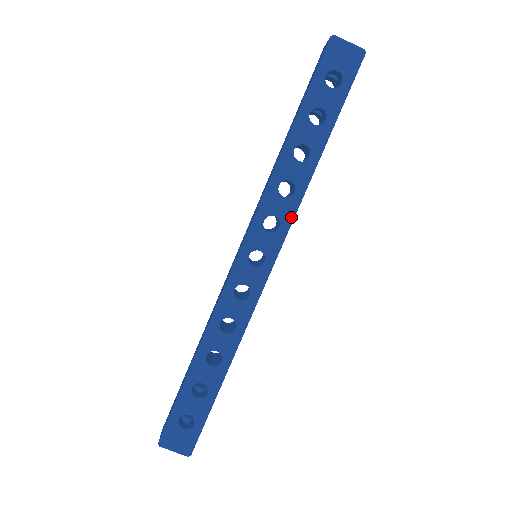
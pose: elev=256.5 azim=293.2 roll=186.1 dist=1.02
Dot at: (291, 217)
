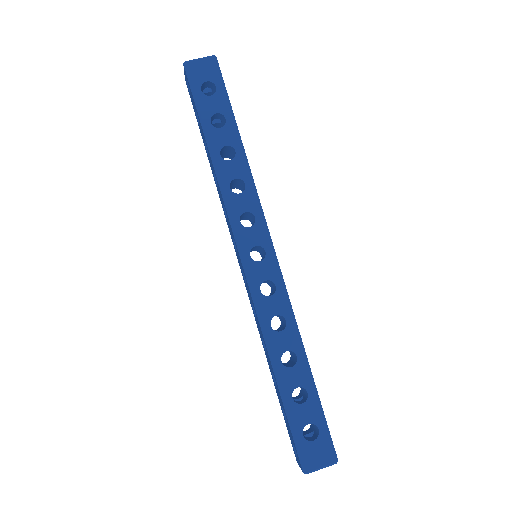
Dot at: (258, 204)
